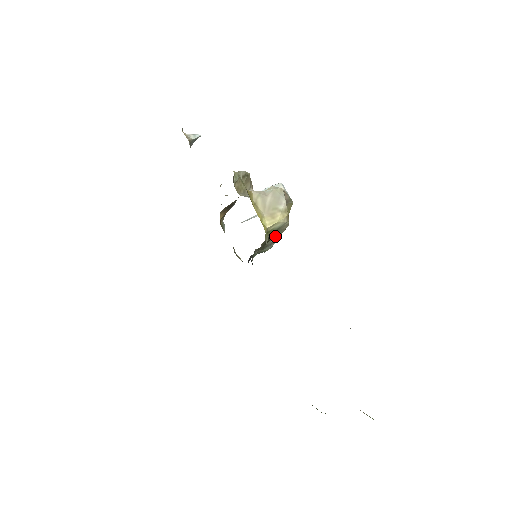
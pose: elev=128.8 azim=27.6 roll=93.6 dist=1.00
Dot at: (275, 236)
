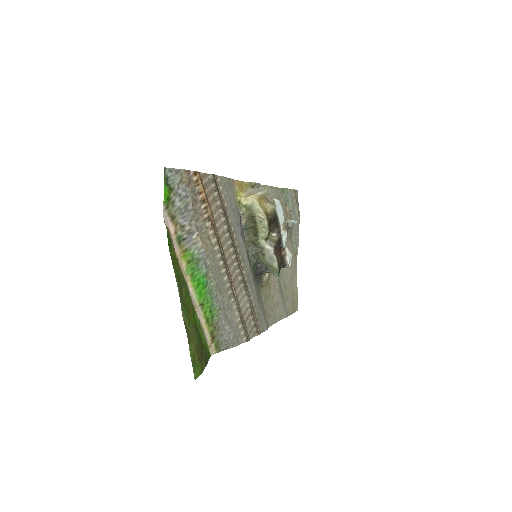
Dot at: (262, 232)
